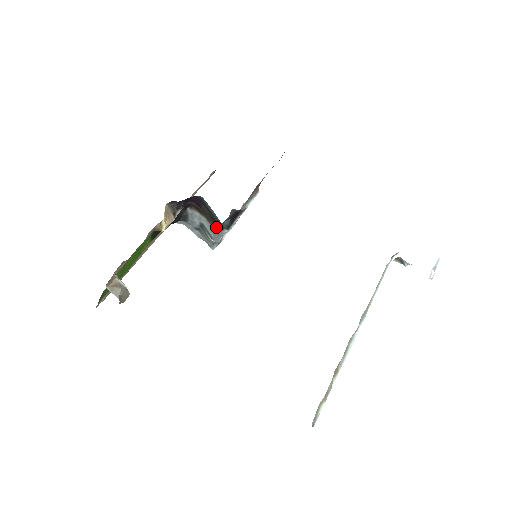
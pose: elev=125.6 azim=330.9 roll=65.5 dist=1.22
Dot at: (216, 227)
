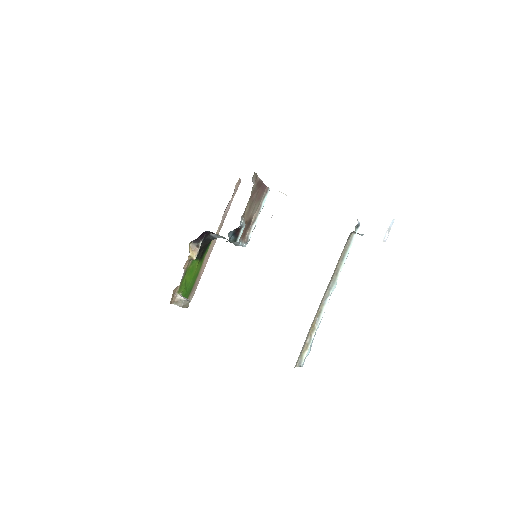
Dot at: occluded
